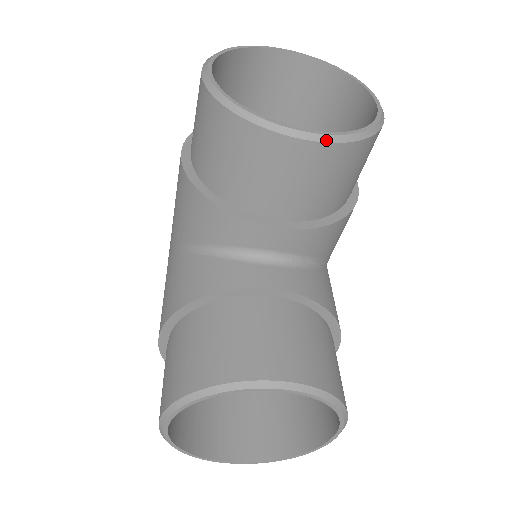
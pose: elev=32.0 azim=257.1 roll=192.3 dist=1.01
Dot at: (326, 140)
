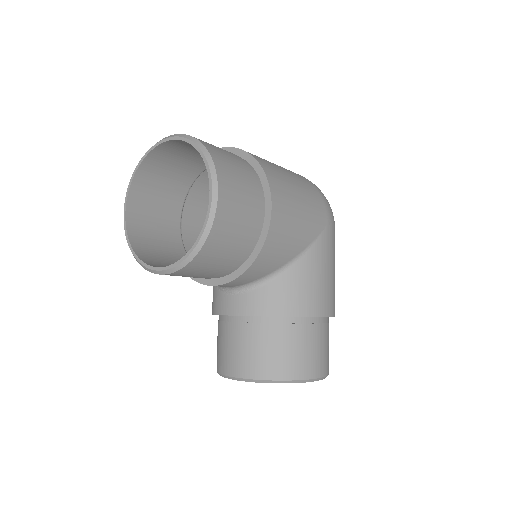
Dot at: (172, 272)
